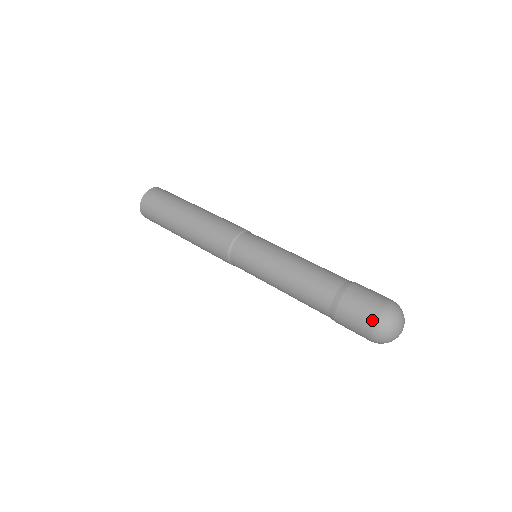
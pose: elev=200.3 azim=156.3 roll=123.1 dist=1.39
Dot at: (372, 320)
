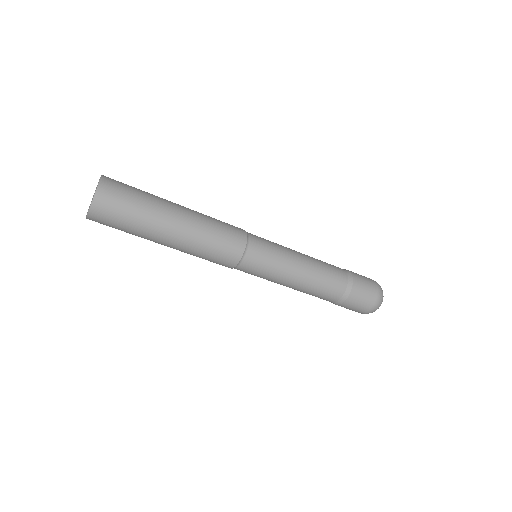
Dot at: (369, 309)
